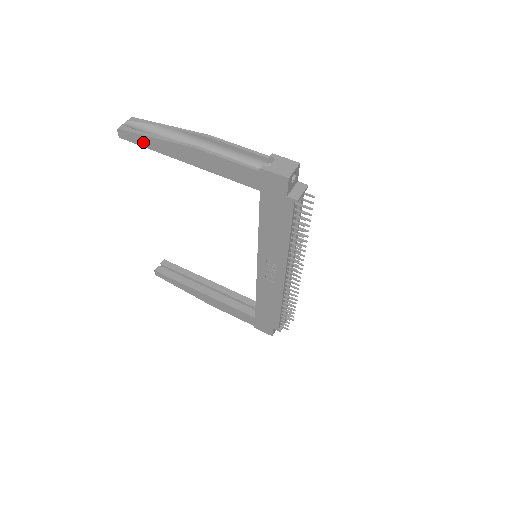
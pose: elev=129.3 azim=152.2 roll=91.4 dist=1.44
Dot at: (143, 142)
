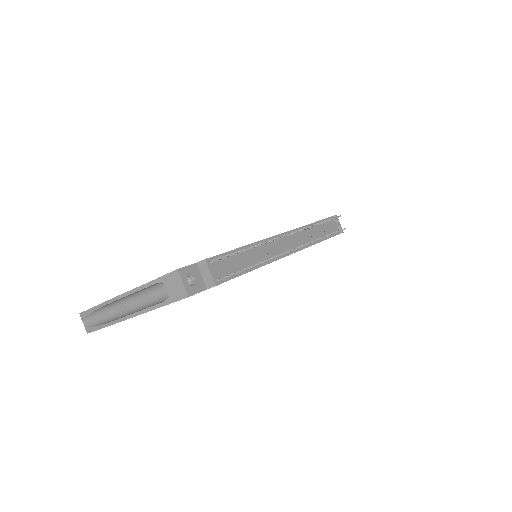
Dot at: occluded
